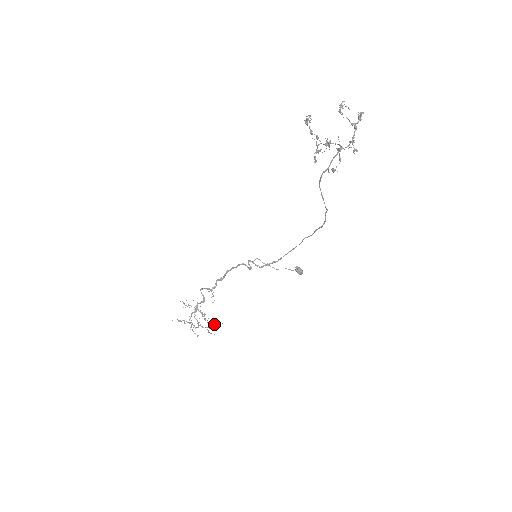
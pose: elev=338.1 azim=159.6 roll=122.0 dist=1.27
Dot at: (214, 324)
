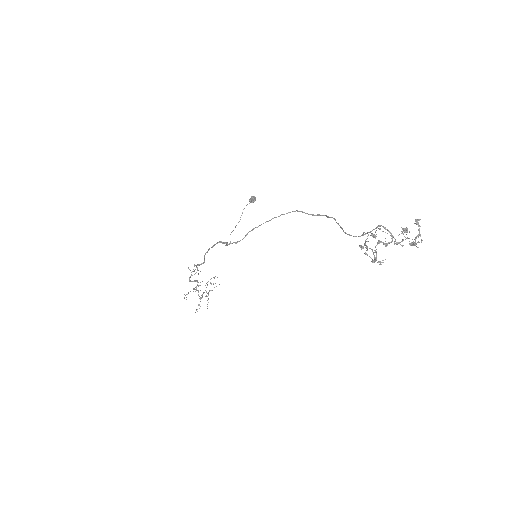
Dot at: occluded
